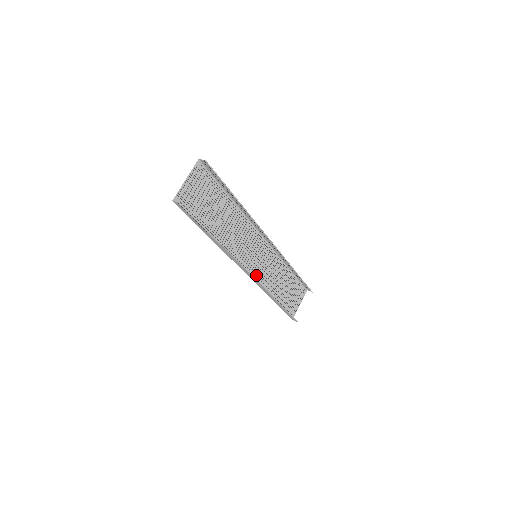
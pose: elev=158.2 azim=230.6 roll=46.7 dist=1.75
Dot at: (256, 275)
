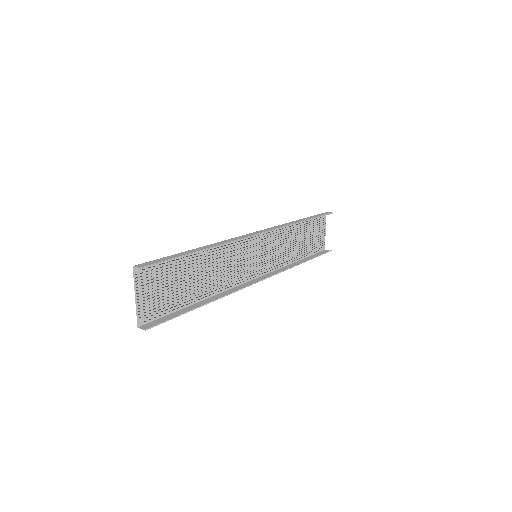
Dot at: (266, 266)
